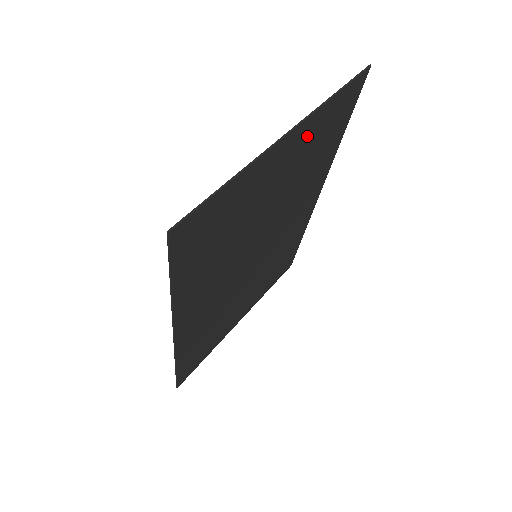
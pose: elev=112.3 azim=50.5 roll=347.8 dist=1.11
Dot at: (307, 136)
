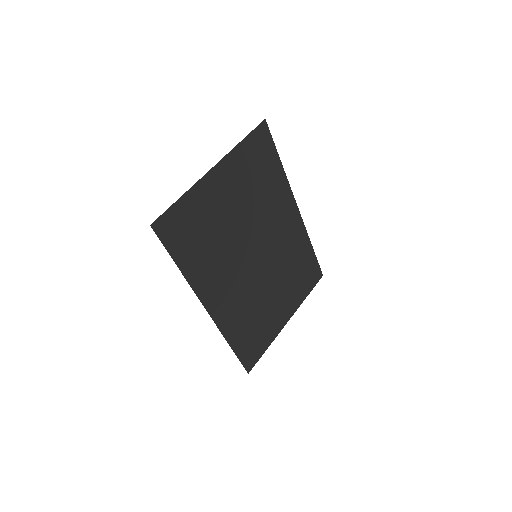
Dot at: (236, 168)
